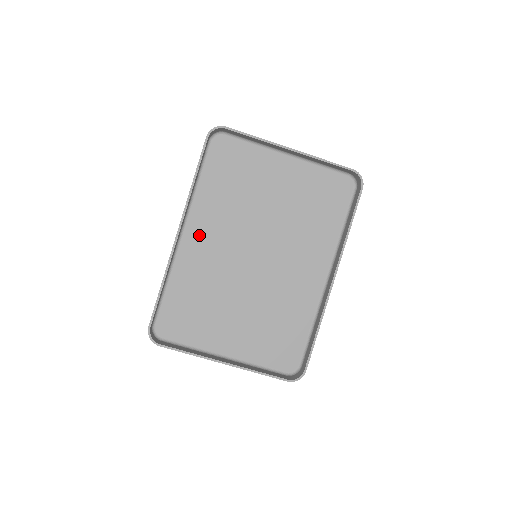
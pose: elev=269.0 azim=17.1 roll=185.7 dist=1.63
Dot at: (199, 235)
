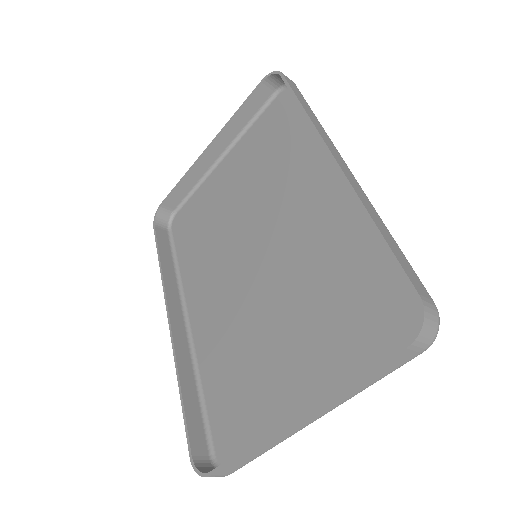
Dot at: (201, 305)
